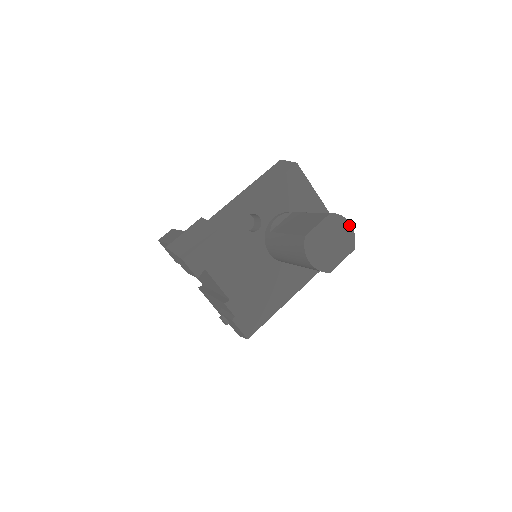
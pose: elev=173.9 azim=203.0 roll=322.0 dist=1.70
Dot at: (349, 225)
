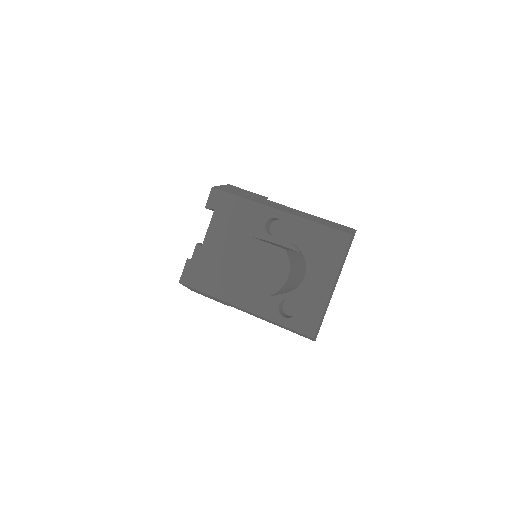
Dot at: (286, 276)
